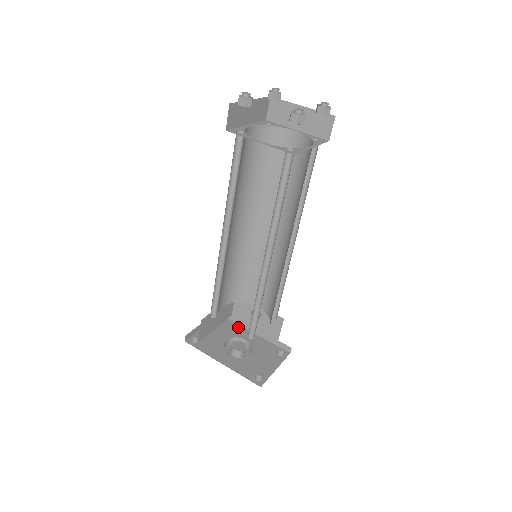
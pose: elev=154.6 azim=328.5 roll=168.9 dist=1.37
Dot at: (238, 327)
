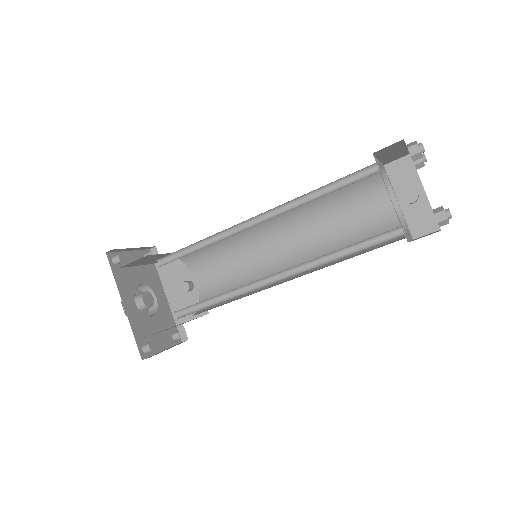
Dot at: (157, 278)
